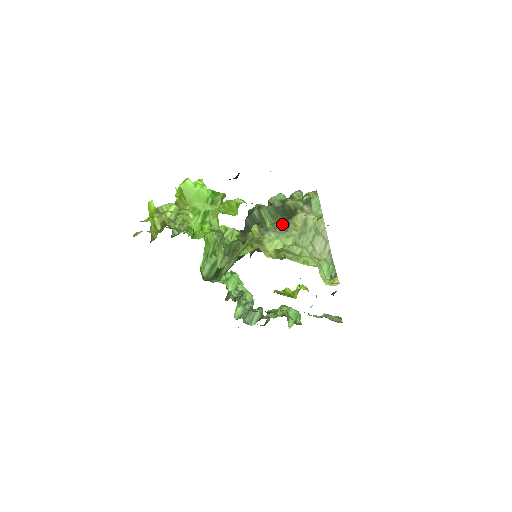
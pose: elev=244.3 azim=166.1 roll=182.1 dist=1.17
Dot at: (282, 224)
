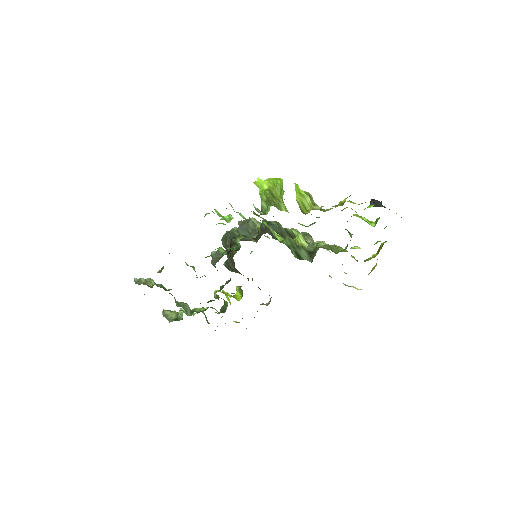
Dot at: (310, 242)
